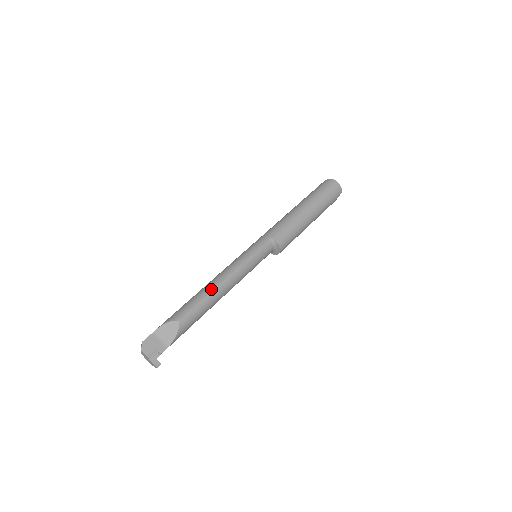
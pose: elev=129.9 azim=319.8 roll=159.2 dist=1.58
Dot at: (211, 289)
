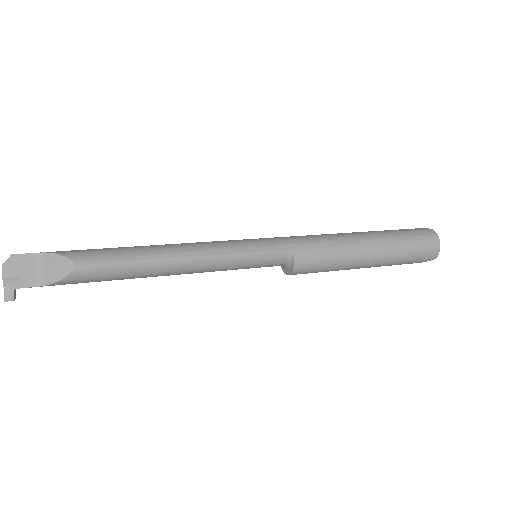
Dot at: (156, 256)
